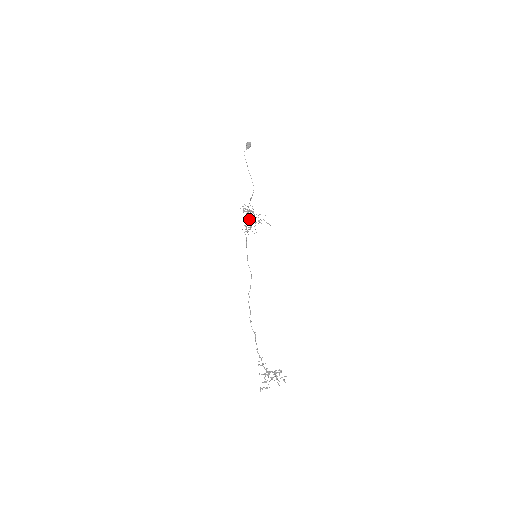
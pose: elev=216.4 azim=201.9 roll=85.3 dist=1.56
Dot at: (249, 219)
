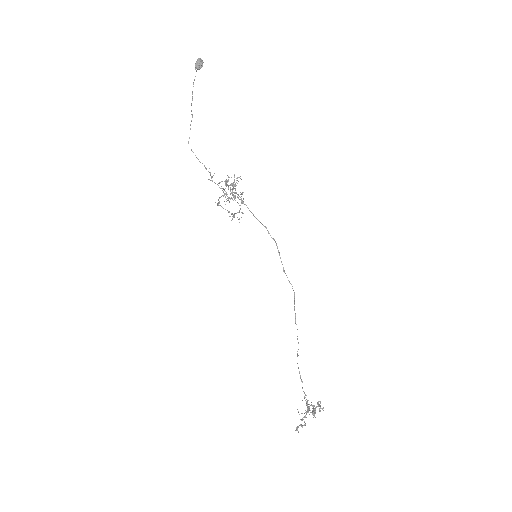
Dot at: occluded
